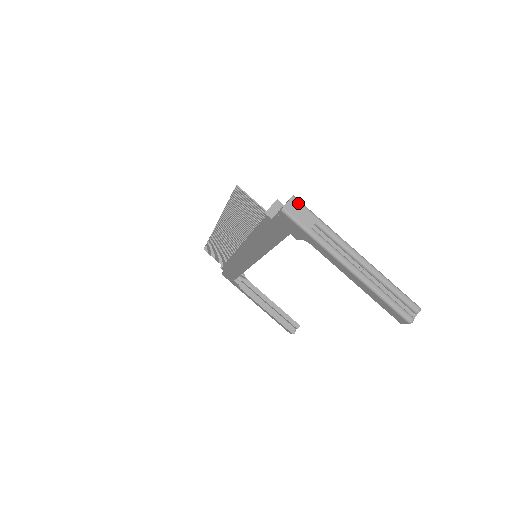
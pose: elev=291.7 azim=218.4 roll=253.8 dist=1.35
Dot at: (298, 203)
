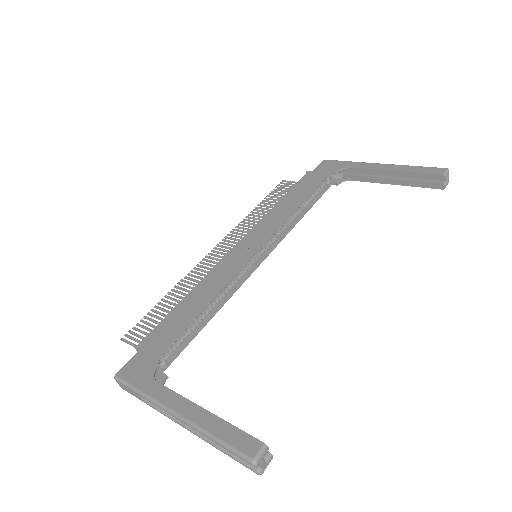
Dot at: (120, 383)
